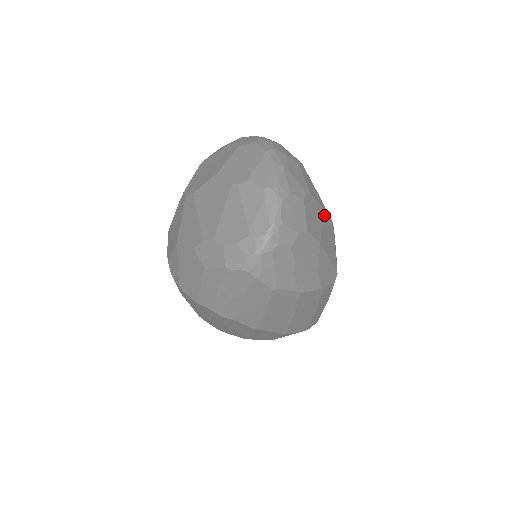
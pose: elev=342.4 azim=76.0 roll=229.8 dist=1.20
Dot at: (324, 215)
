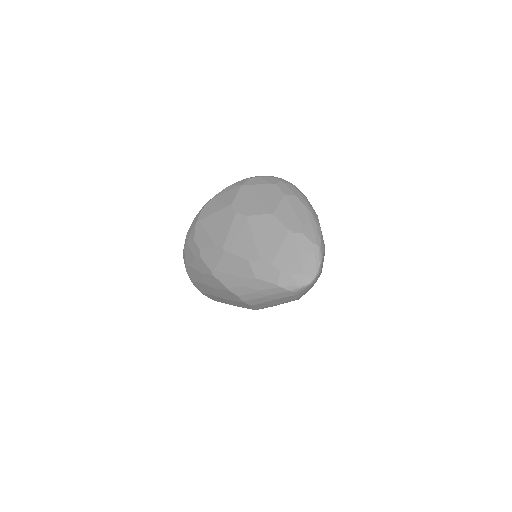
Dot at: occluded
